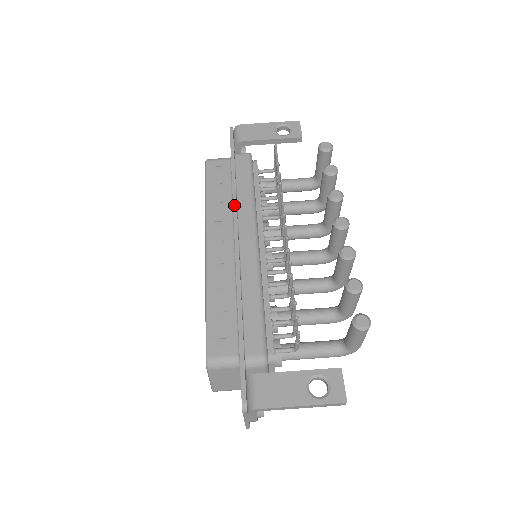
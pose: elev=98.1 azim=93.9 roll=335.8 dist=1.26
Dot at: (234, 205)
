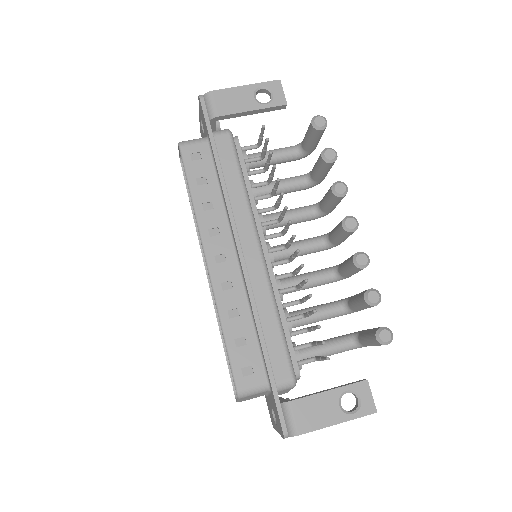
Dot at: (228, 208)
